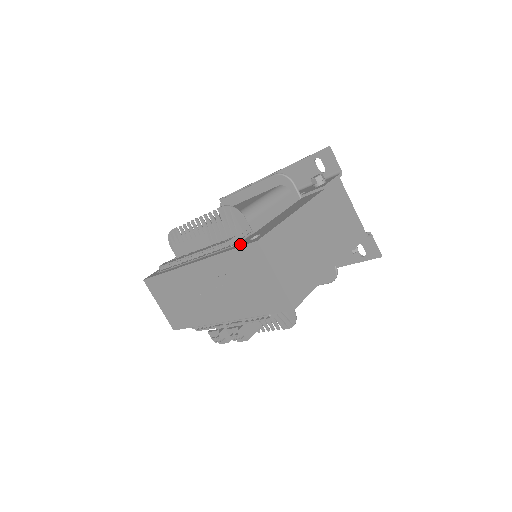
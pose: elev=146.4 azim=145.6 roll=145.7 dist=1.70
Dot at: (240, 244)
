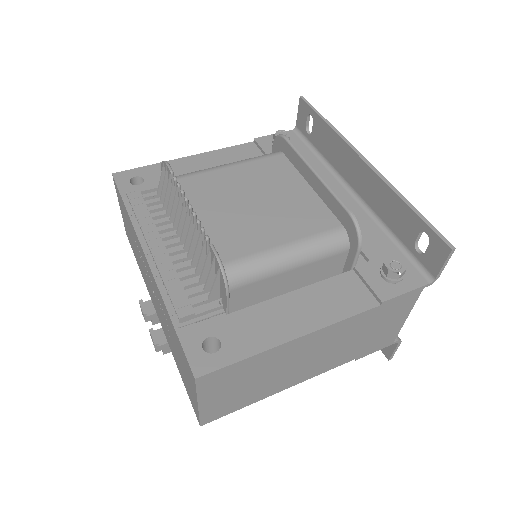
Dot at: (190, 332)
